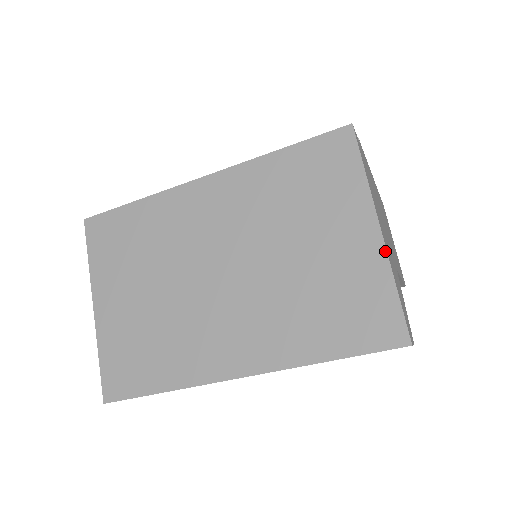
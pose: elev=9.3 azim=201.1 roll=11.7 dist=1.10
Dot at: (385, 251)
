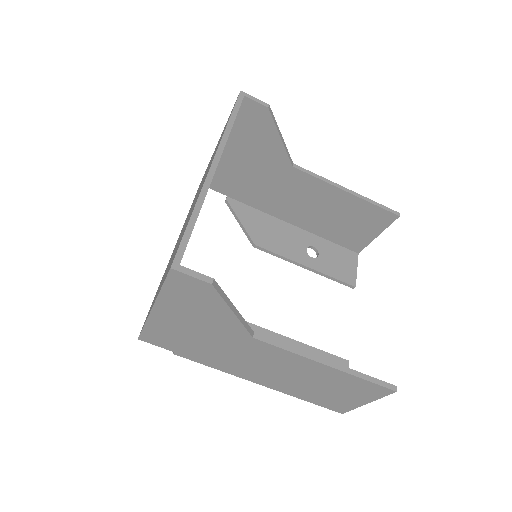
Dot at: occluded
